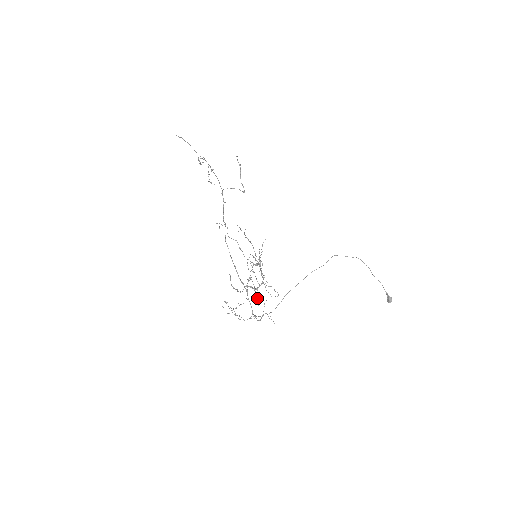
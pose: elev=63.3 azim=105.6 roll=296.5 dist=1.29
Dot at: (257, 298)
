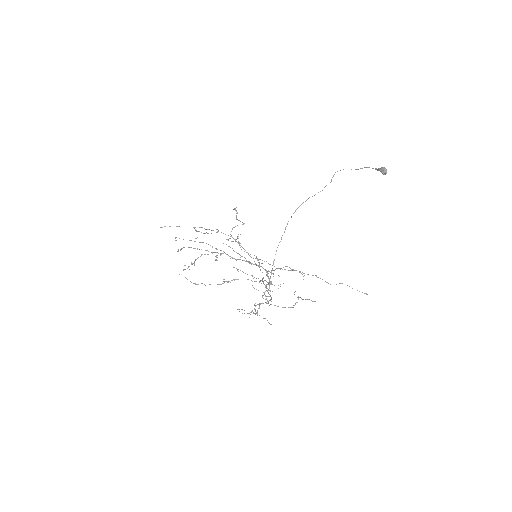
Dot at: occluded
